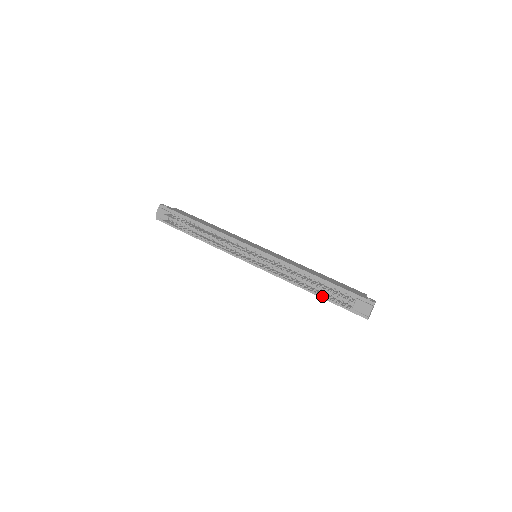
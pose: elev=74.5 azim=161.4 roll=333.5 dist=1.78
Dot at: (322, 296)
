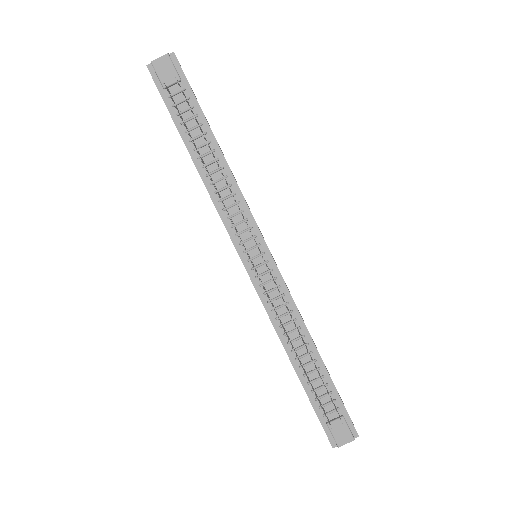
Dot at: (303, 380)
